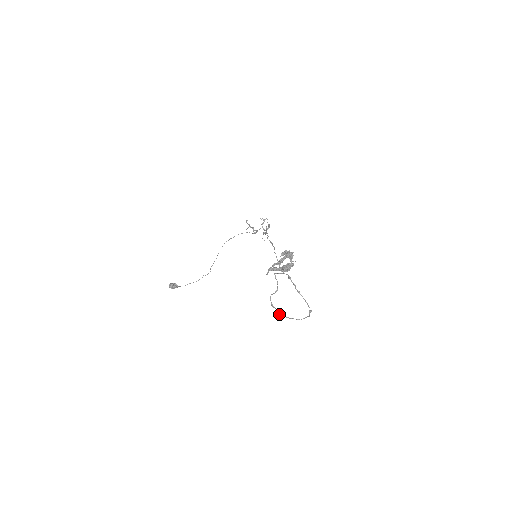
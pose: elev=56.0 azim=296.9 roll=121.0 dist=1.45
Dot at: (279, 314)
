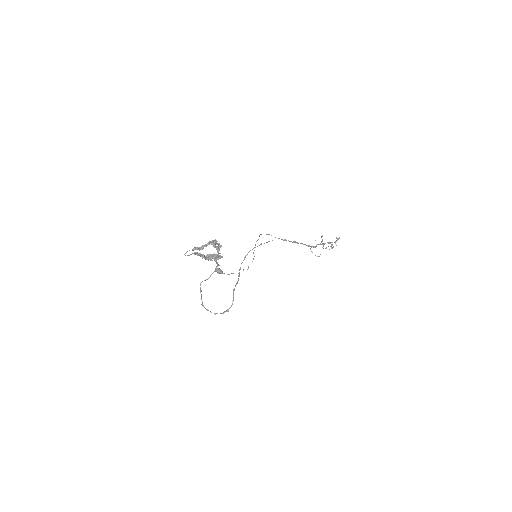
Dot at: (202, 302)
